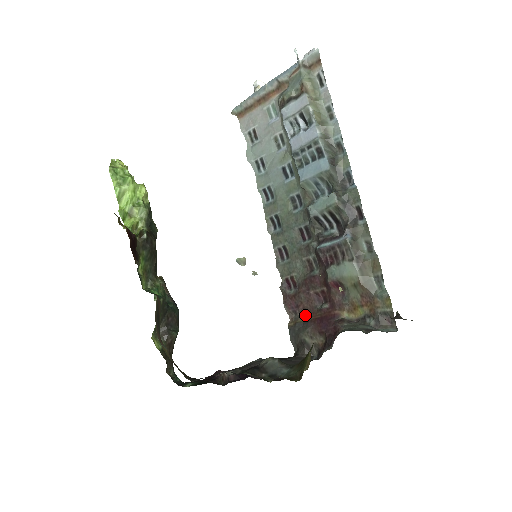
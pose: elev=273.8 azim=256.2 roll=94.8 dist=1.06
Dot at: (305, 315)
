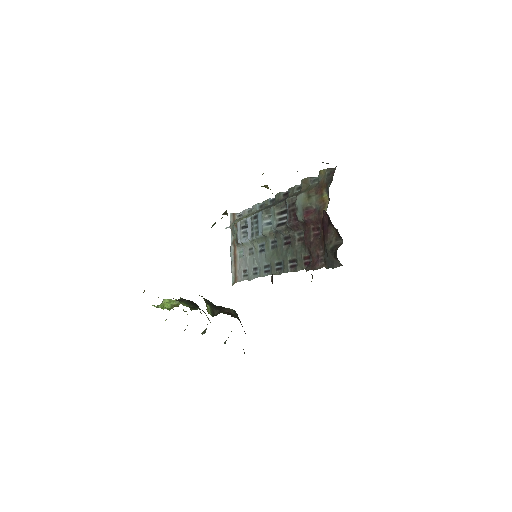
Dot at: (323, 250)
